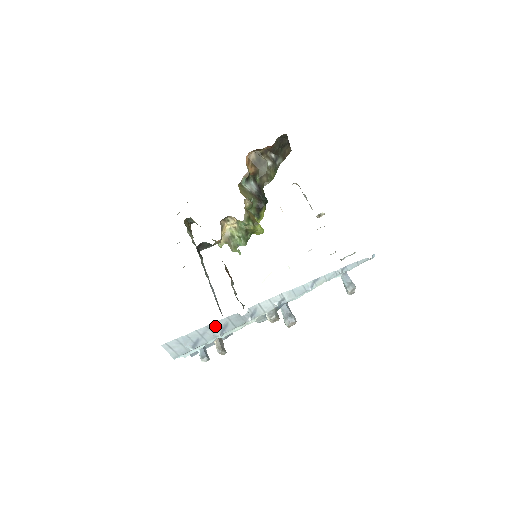
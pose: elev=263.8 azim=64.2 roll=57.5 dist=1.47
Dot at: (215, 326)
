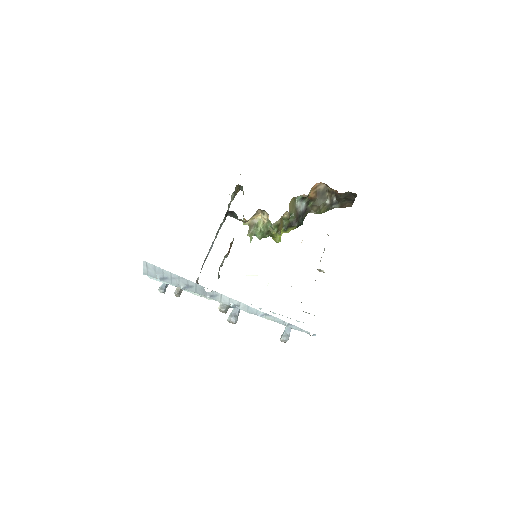
Dot at: (184, 281)
